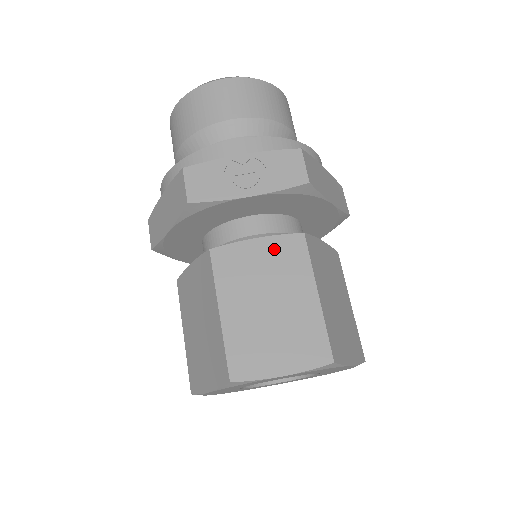
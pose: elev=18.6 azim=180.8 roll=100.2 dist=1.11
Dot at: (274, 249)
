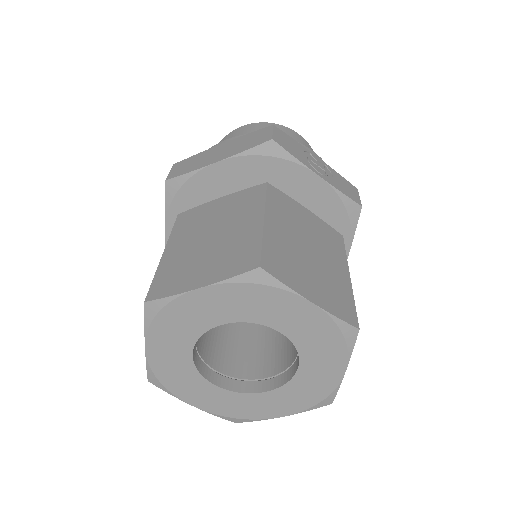
Dot at: (319, 224)
